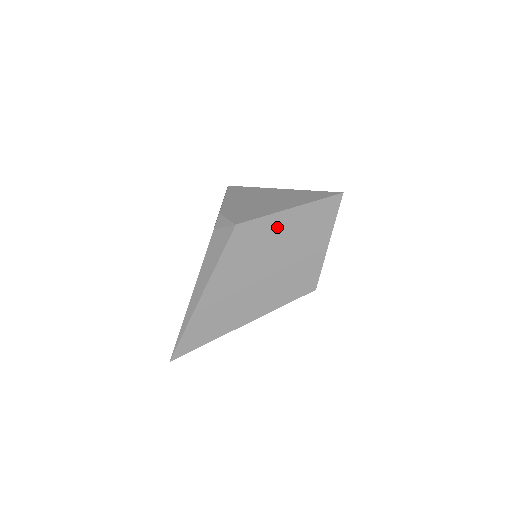
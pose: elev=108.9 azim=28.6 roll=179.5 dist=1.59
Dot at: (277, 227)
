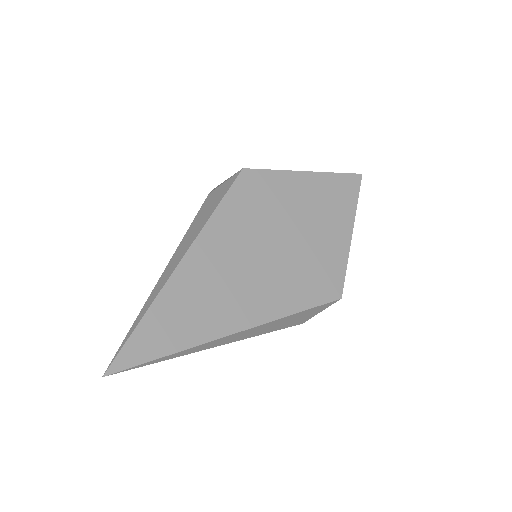
Dot at: (291, 189)
